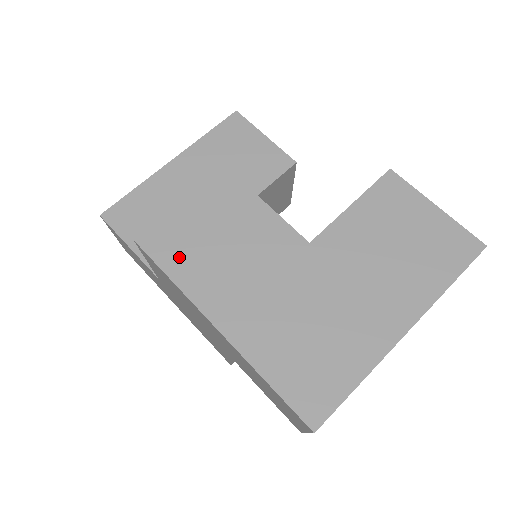
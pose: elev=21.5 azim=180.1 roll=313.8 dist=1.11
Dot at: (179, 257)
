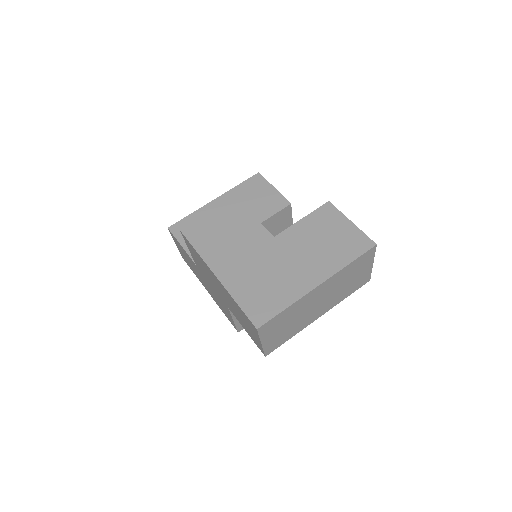
Dot at: (202, 240)
